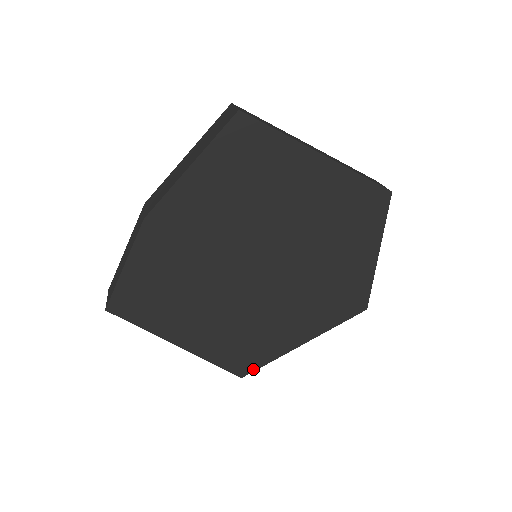
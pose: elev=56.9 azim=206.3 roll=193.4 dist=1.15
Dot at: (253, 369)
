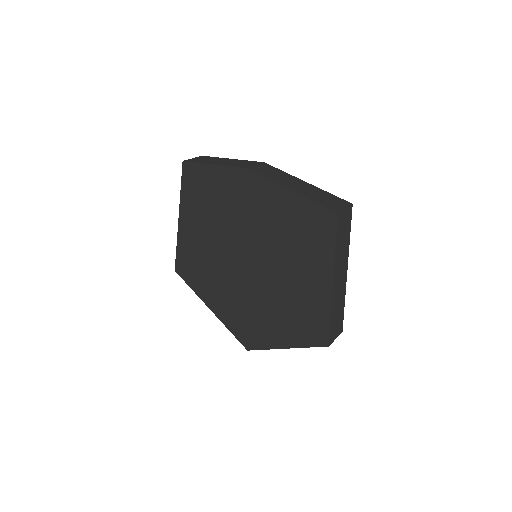
Dot at: (183, 277)
